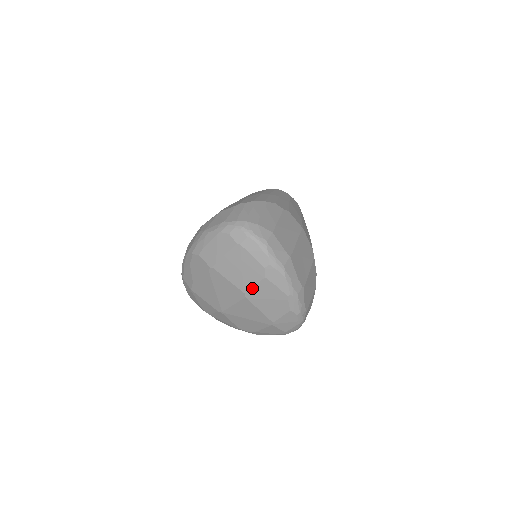
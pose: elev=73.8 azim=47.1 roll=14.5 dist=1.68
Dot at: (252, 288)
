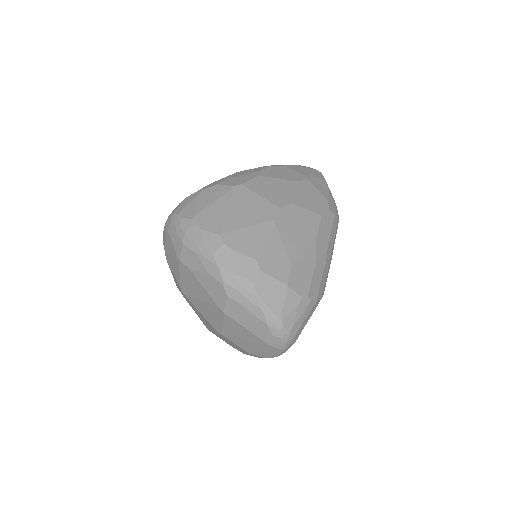
Dot at: (231, 341)
